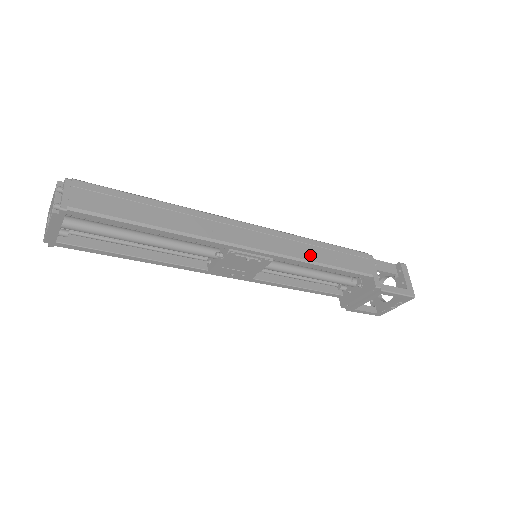
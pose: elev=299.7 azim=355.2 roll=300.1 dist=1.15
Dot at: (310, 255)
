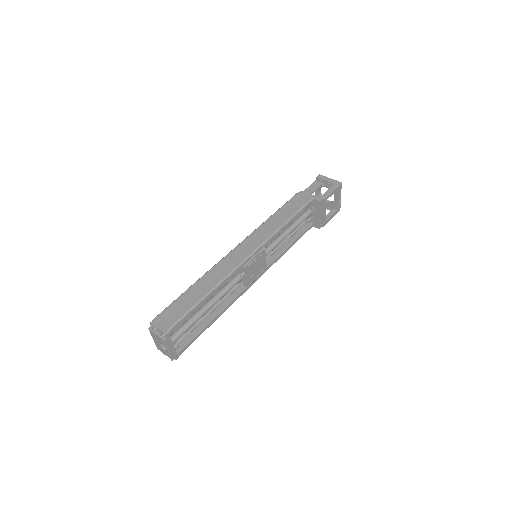
Dot at: (276, 226)
